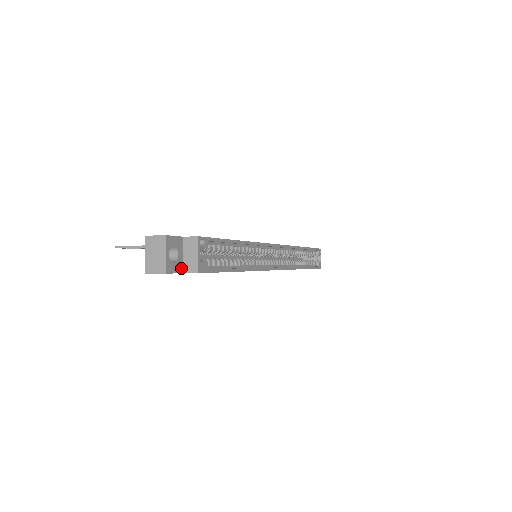
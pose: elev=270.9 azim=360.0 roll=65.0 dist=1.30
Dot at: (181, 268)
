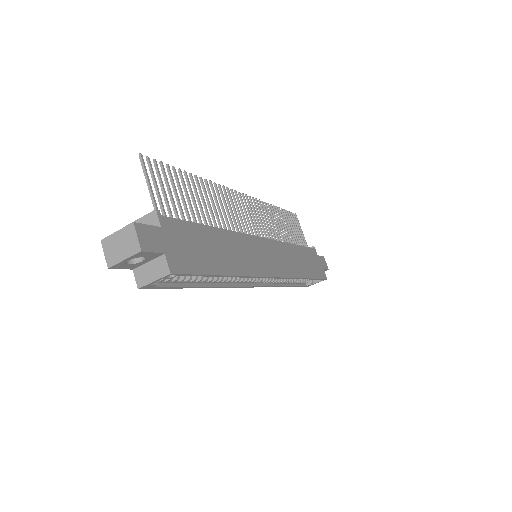
Dot at: (135, 267)
